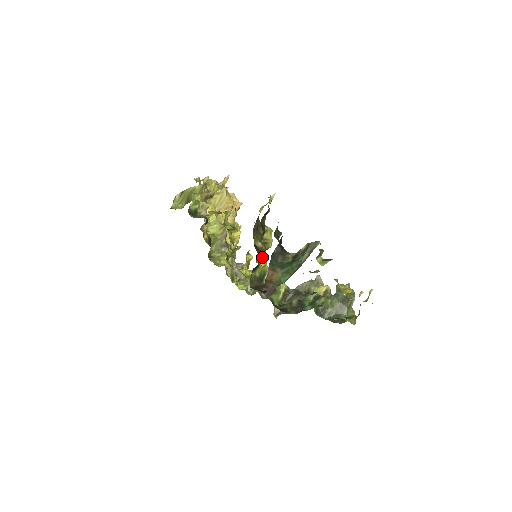
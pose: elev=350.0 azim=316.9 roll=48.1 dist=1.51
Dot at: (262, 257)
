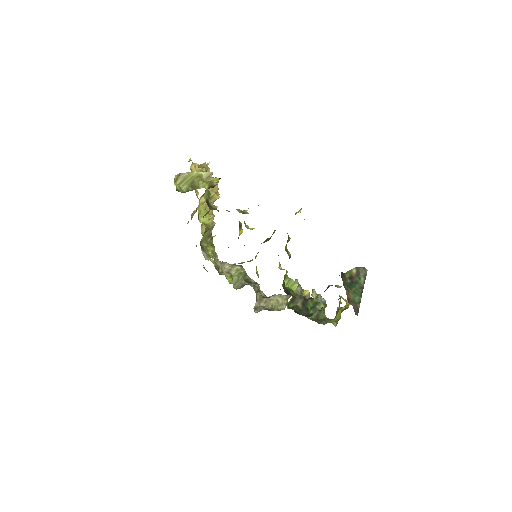
Dot at: occluded
